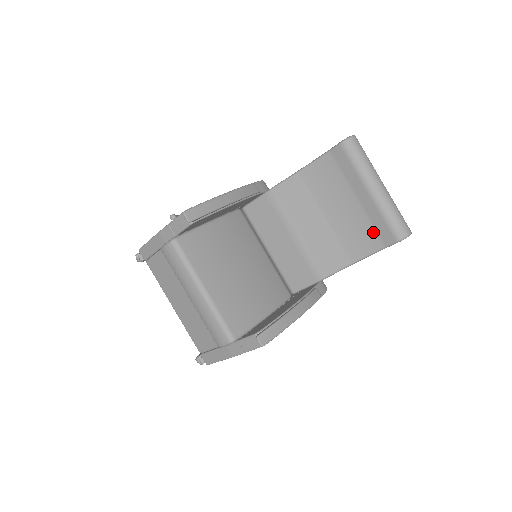
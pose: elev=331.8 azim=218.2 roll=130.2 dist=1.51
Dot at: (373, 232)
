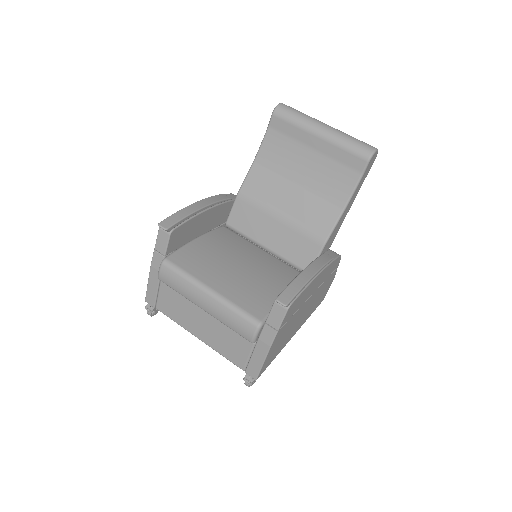
Dot at: (343, 168)
